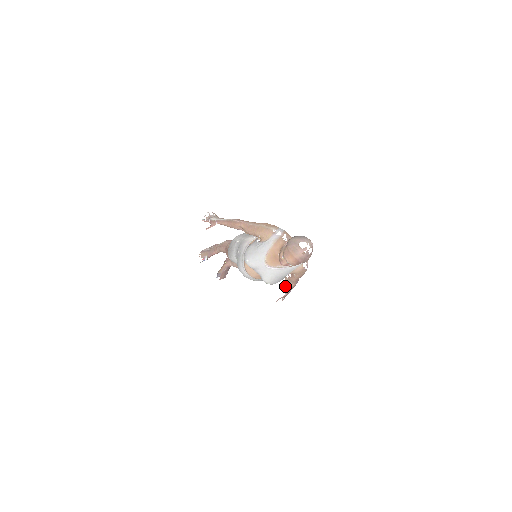
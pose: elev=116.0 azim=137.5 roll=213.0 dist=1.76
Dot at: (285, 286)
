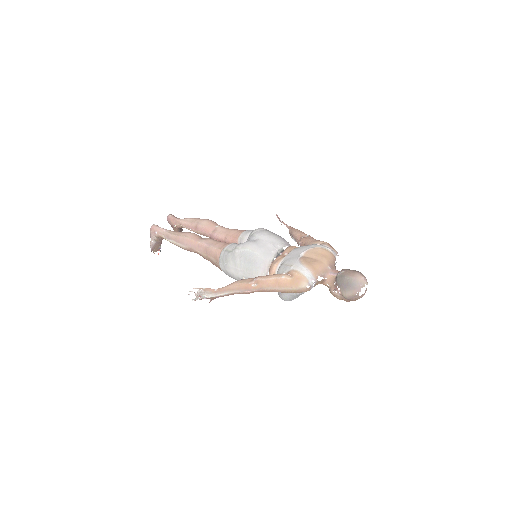
Dot at: occluded
